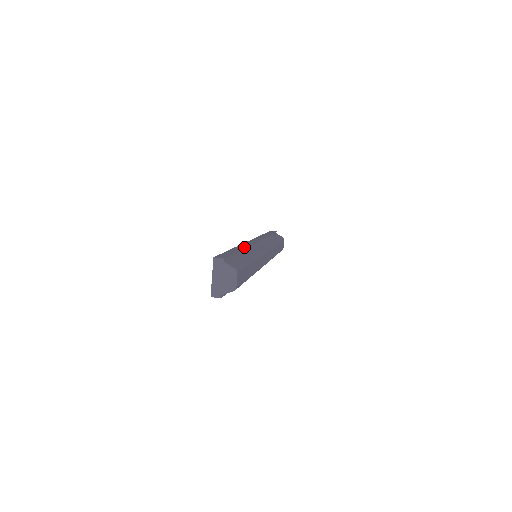
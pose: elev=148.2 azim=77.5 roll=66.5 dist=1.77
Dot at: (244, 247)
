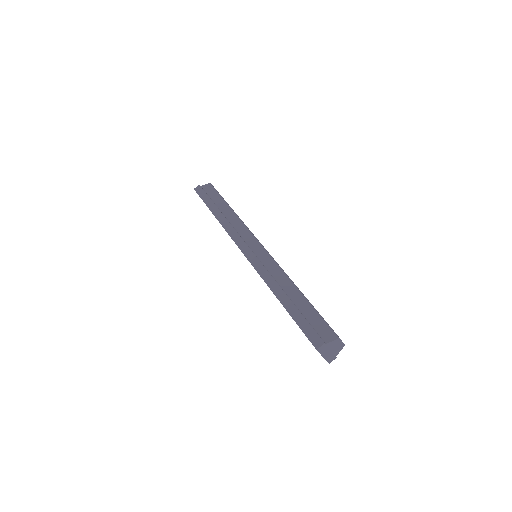
Dot at: (277, 285)
